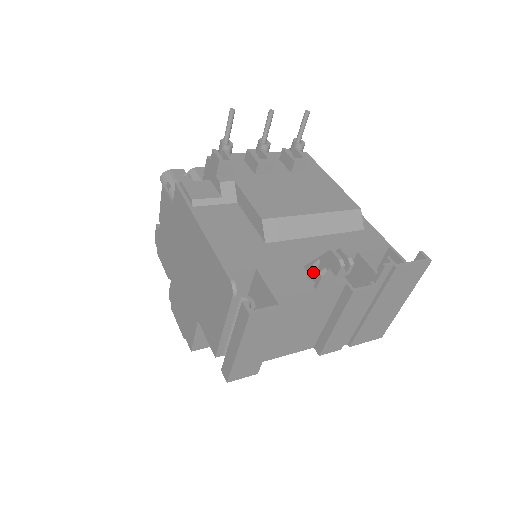
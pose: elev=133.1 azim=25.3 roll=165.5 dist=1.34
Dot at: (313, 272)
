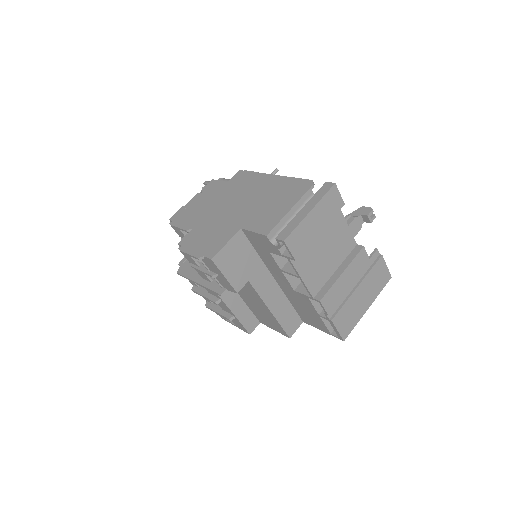
Dot at: (346, 219)
